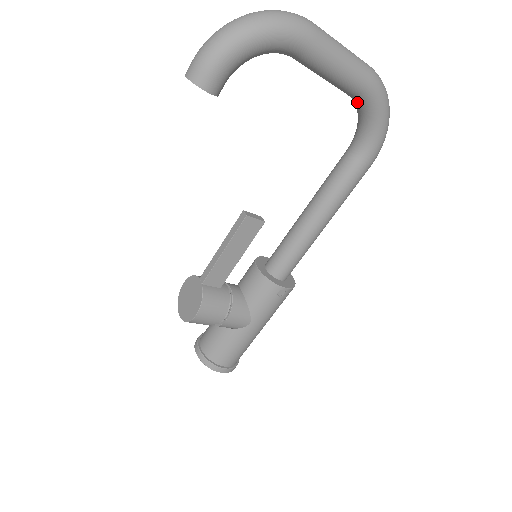
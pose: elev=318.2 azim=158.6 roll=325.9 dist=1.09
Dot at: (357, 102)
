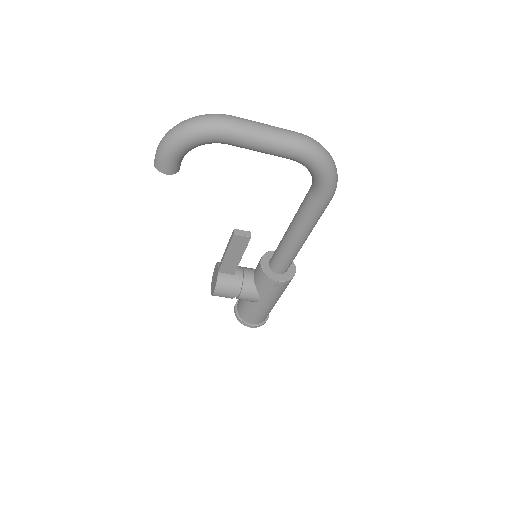
Dot at: (297, 161)
